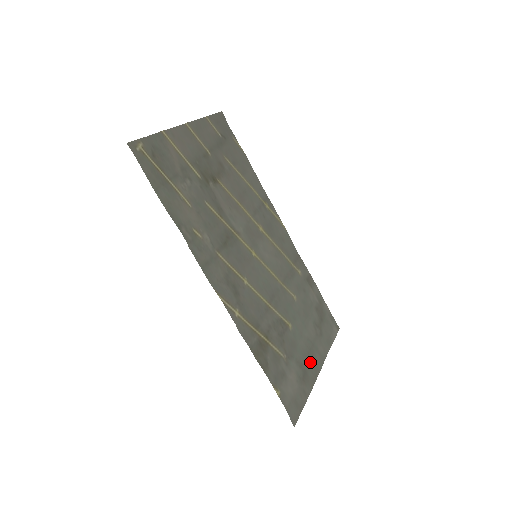
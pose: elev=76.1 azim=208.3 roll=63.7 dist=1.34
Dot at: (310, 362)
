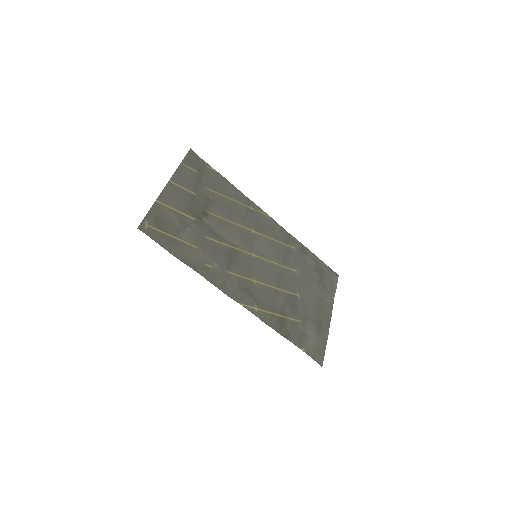
Dot at: (321, 314)
